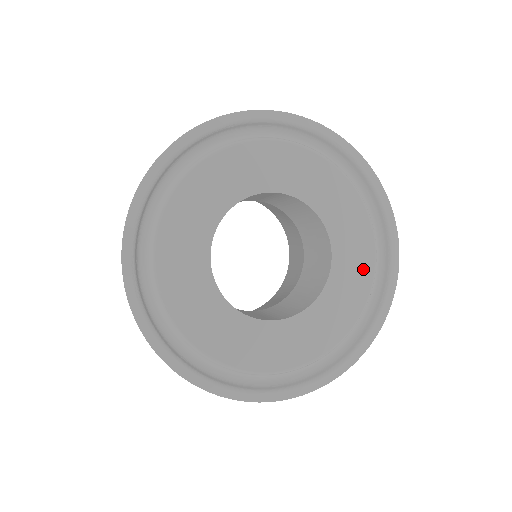
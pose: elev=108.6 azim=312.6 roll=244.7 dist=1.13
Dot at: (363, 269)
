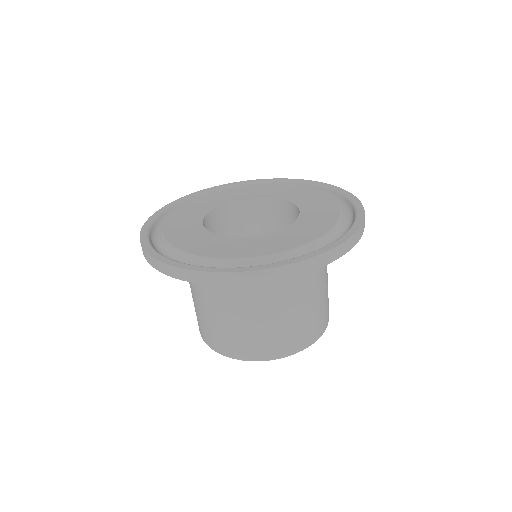
Dot at: (321, 227)
